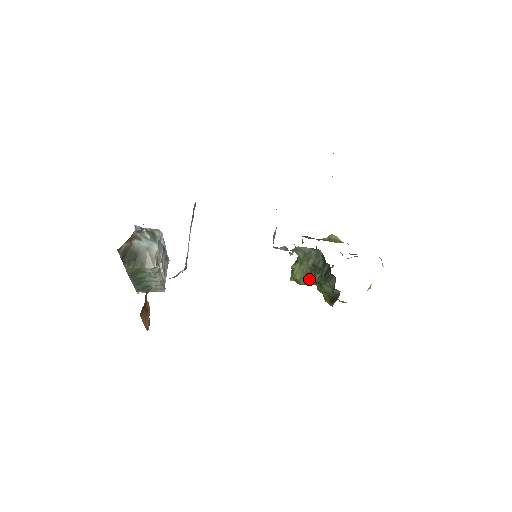
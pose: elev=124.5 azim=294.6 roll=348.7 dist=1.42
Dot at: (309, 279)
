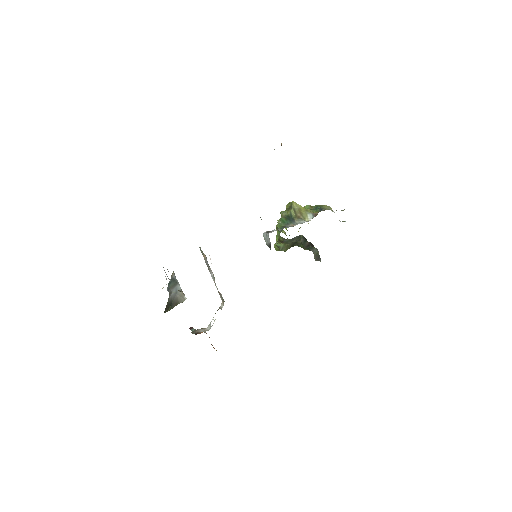
Dot at: occluded
